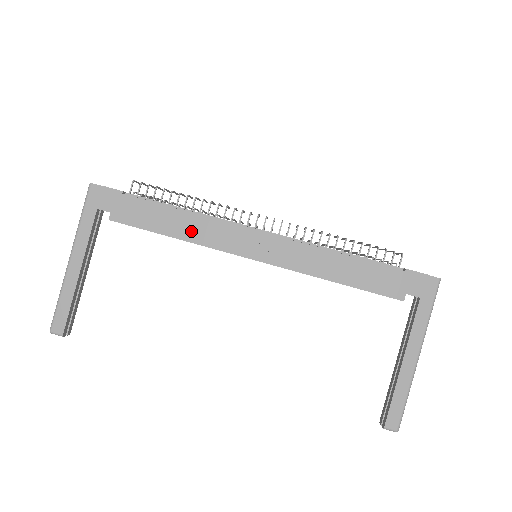
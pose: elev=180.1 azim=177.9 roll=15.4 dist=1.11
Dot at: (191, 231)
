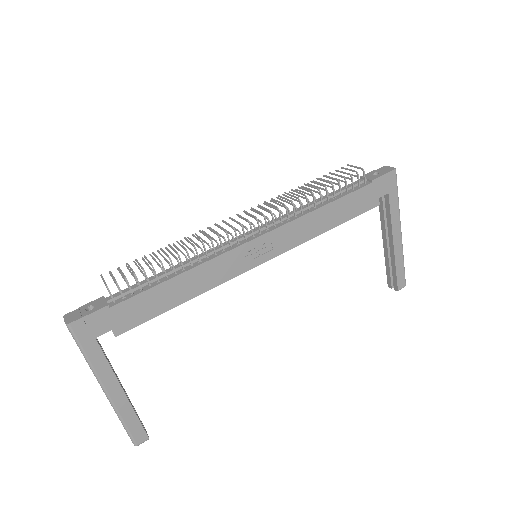
Dot at: (197, 285)
